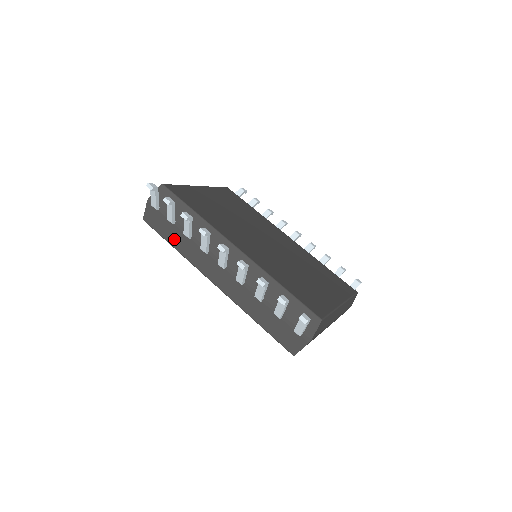
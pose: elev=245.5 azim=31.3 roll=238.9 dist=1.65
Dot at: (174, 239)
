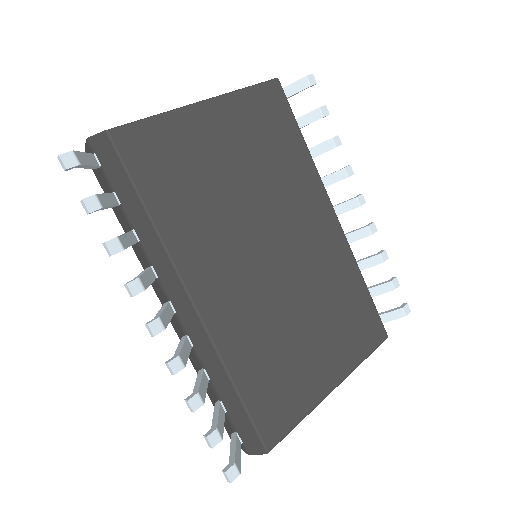
Dot at: (120, 219)
